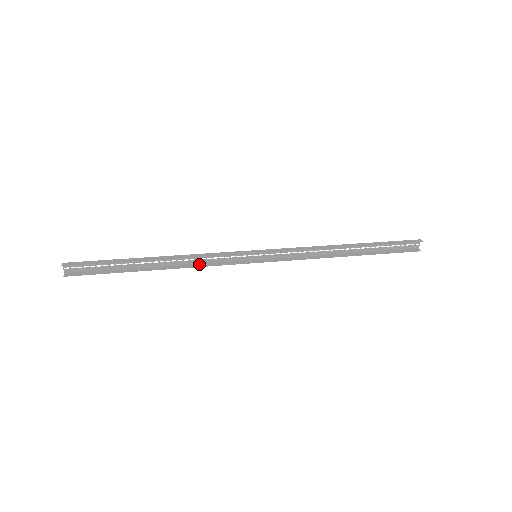
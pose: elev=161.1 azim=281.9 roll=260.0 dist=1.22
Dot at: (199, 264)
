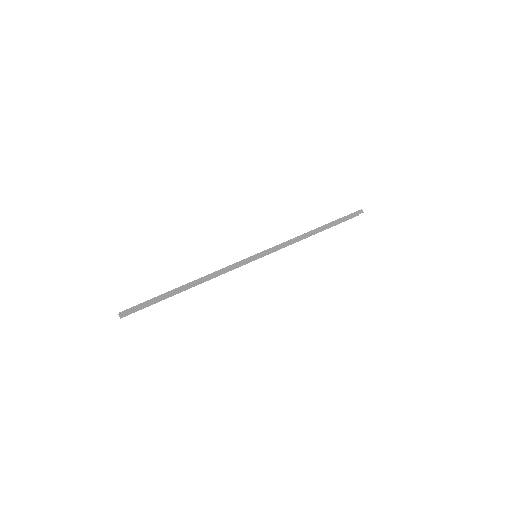
Dot at: occluded
